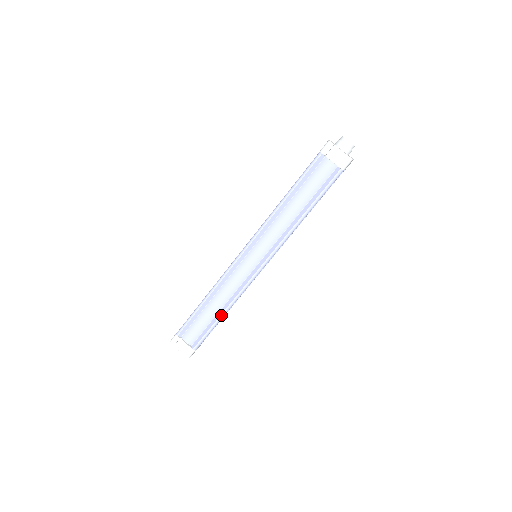
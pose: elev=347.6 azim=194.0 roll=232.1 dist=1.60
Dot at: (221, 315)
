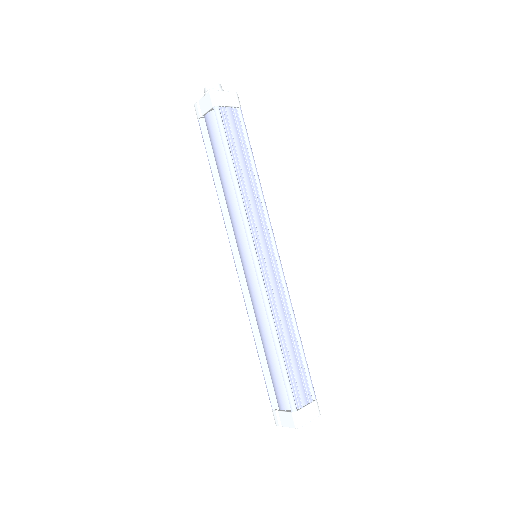
Dot at: (274, 344)
